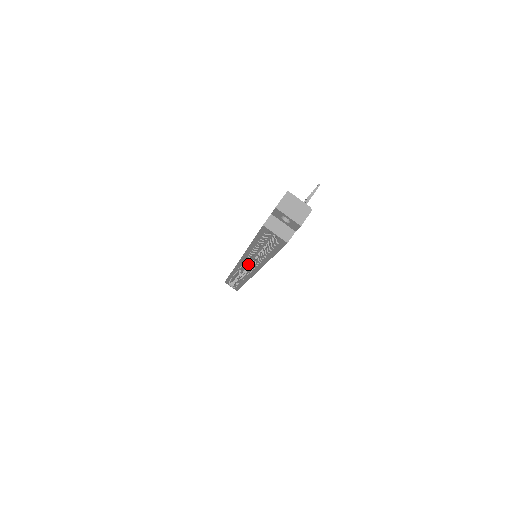
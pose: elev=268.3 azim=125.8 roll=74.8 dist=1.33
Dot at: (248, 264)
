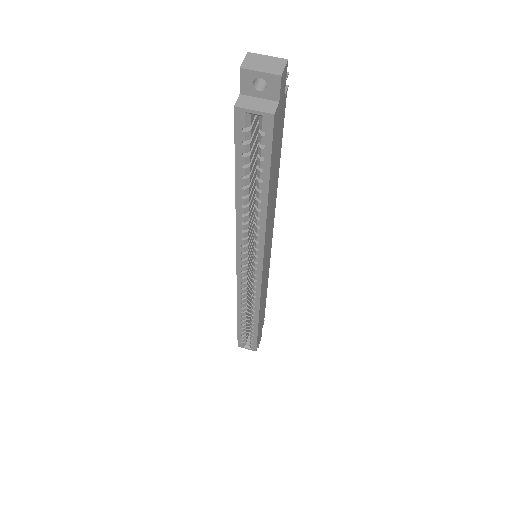
Dot at: occluded
